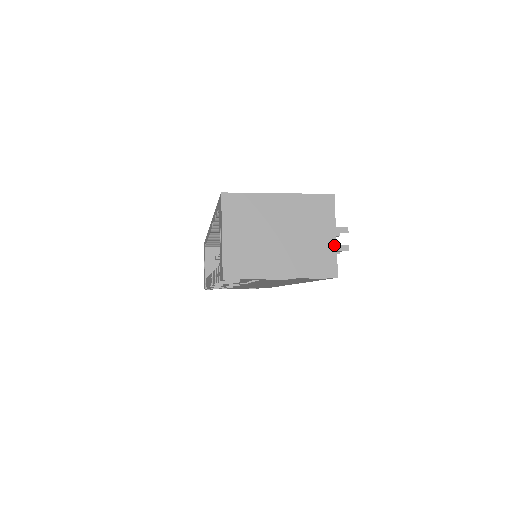
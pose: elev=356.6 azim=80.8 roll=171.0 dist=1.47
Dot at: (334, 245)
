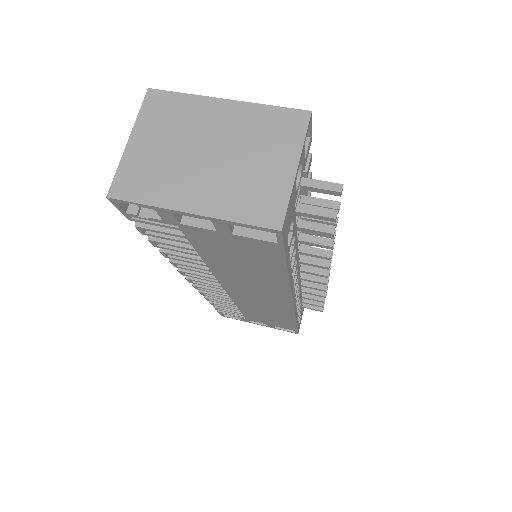
Dot at: (290, 181)
